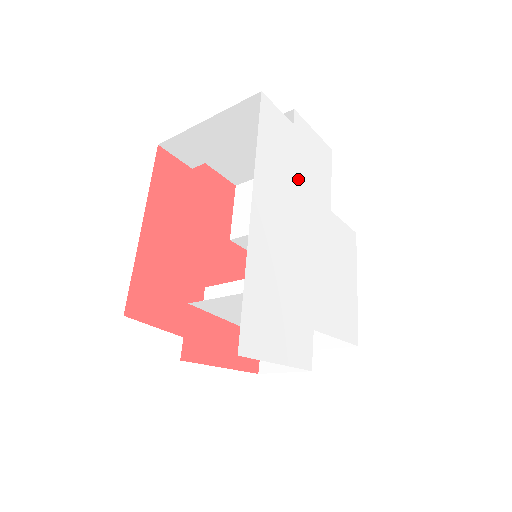
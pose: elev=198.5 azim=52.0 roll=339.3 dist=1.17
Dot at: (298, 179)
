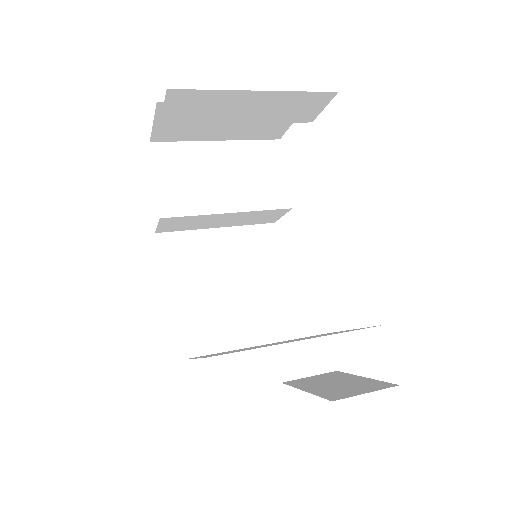
Dot at: occluded
